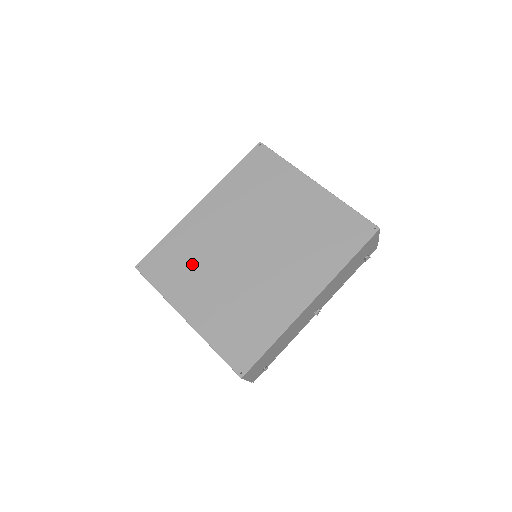
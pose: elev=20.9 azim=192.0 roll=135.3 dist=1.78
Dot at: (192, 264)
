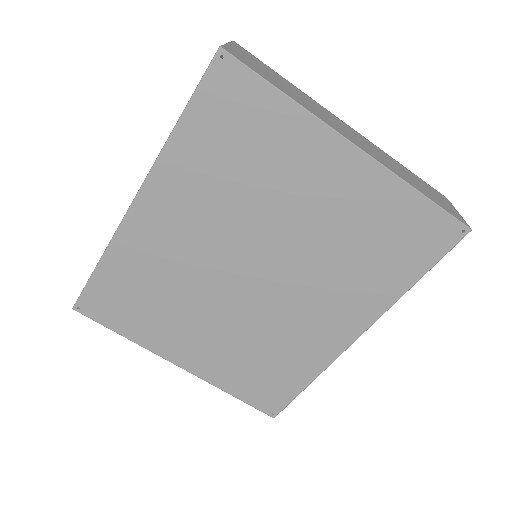
Dot at: (163, 301)
